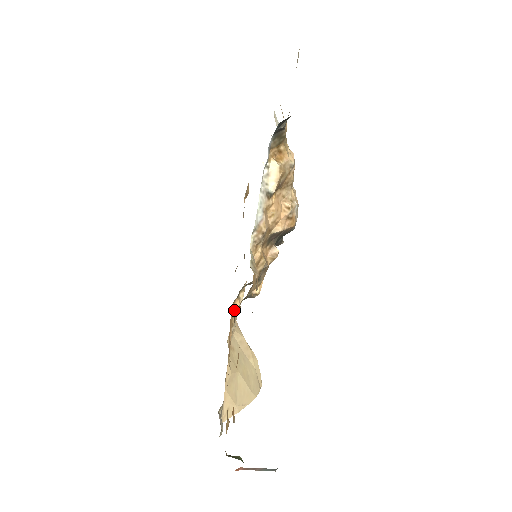
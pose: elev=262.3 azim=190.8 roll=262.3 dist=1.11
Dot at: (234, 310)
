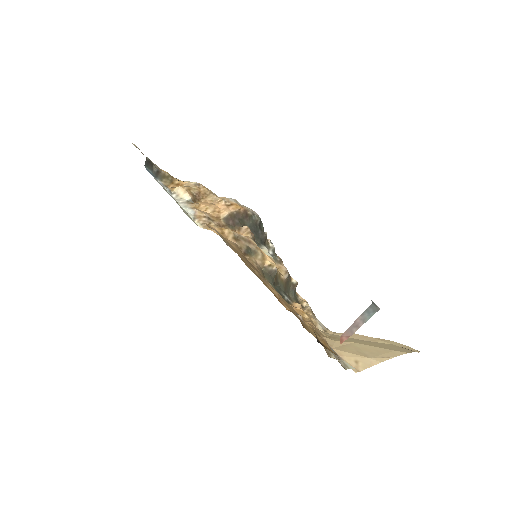
Dot at: (295, 308)
